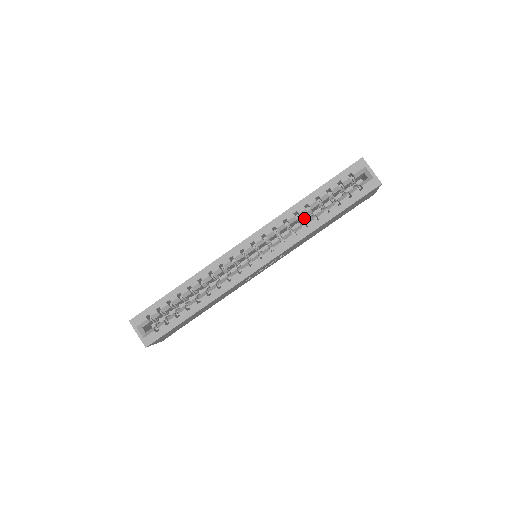
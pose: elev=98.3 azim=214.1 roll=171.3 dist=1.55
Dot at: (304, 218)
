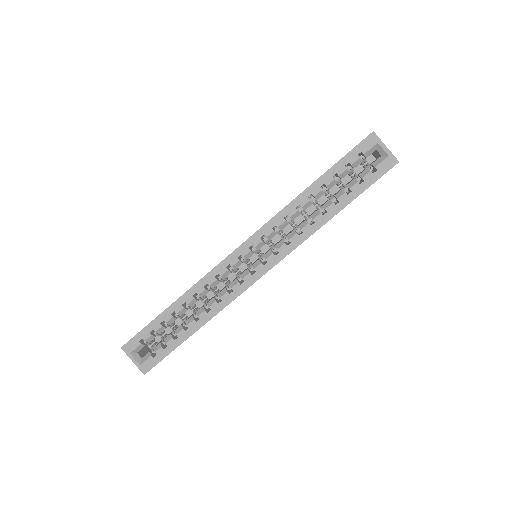
Dot at: (308, 207)
